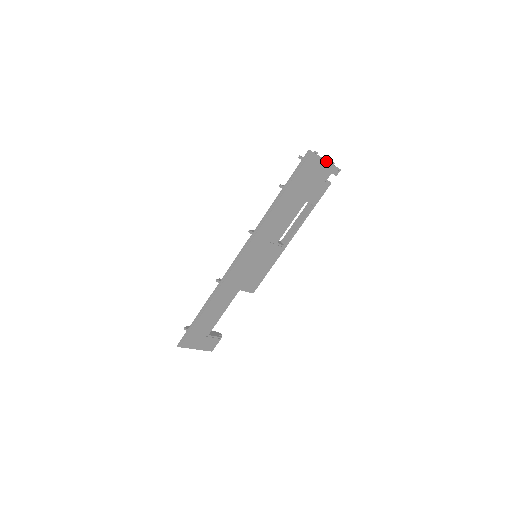
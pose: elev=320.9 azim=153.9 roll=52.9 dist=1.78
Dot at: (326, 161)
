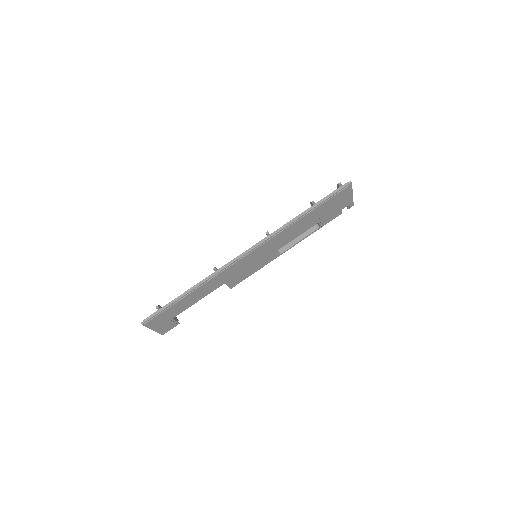
Dot at: (352, 195)
